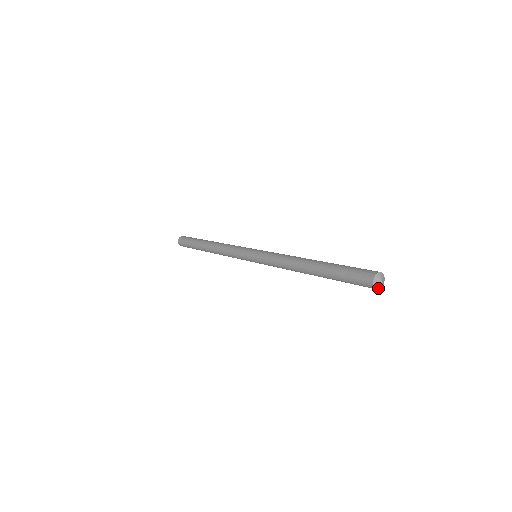
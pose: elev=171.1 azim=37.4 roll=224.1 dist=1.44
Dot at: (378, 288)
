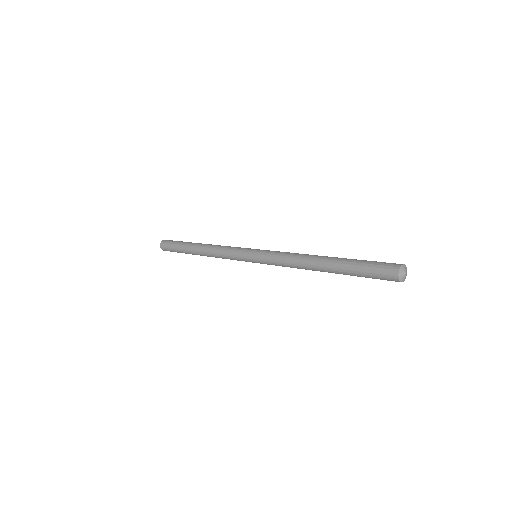
Dot at: (403, 281)
